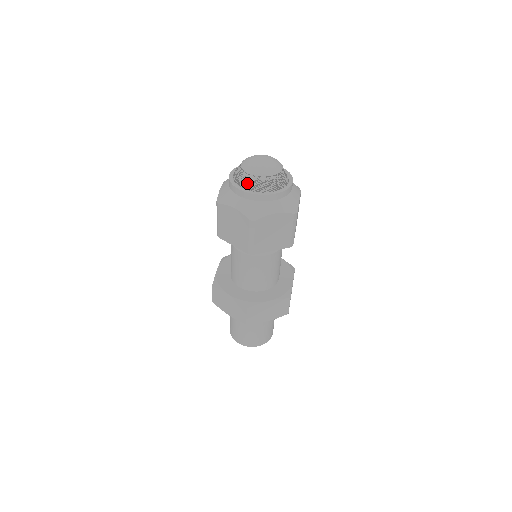
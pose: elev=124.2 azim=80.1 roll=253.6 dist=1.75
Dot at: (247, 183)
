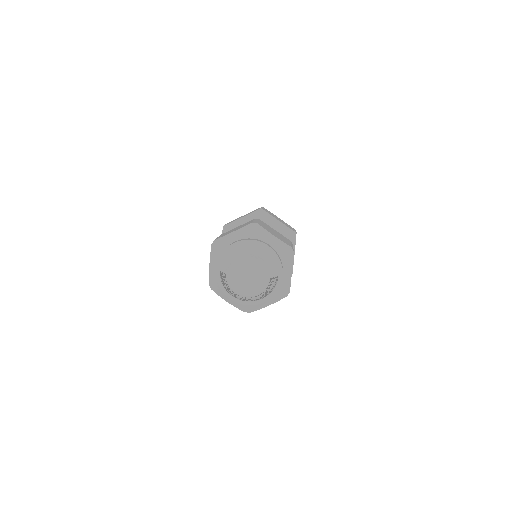
Dot at: occluded
